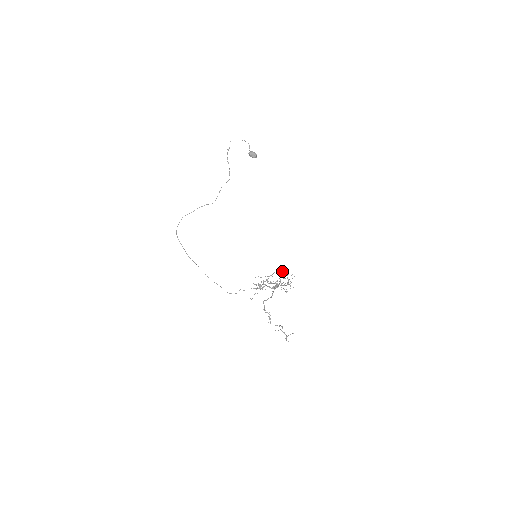
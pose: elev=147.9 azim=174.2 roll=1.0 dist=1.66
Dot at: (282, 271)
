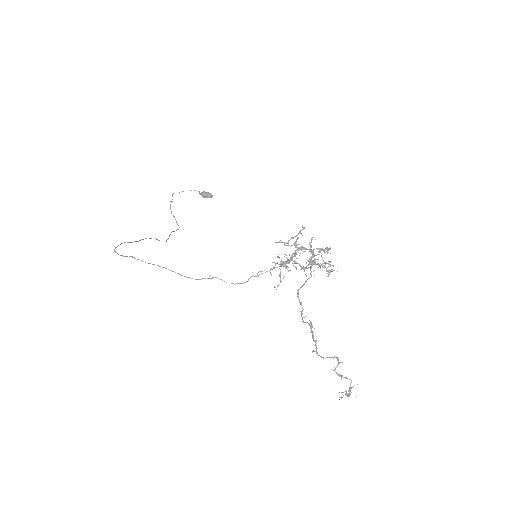
Dot at: (312, 237)
